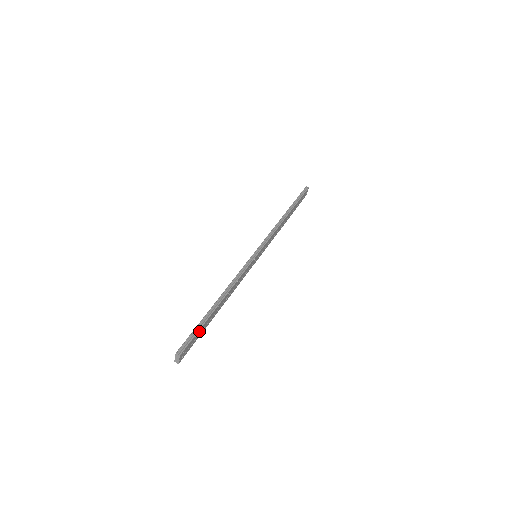
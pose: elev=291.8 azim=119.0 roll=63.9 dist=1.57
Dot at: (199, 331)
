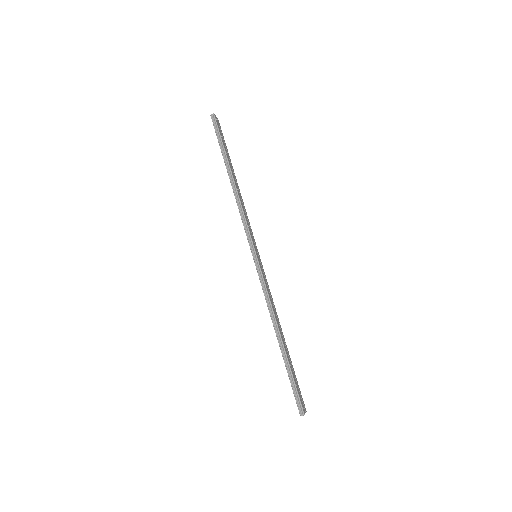
Dot at: (294, 380)
